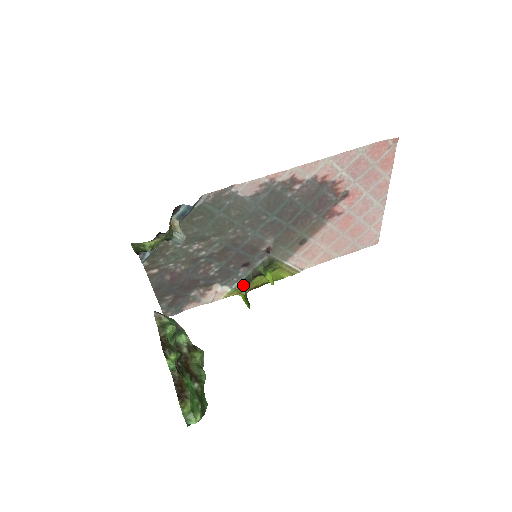
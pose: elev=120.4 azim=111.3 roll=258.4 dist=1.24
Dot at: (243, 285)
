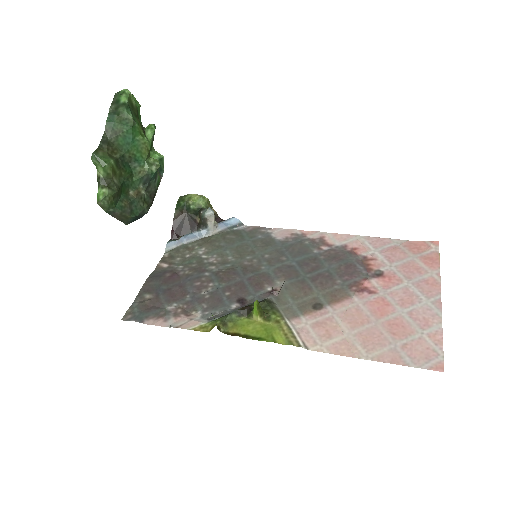
Dot at: (224, 318)
